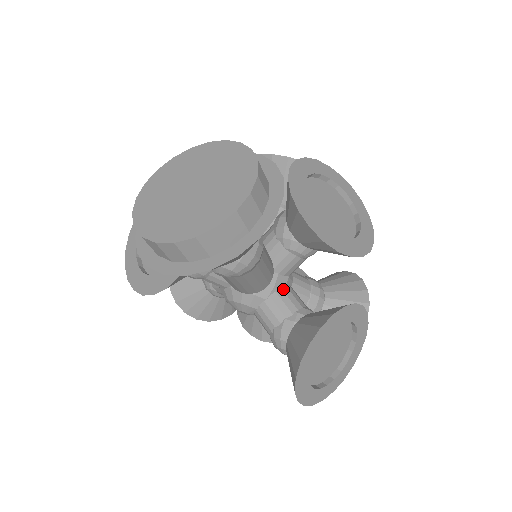
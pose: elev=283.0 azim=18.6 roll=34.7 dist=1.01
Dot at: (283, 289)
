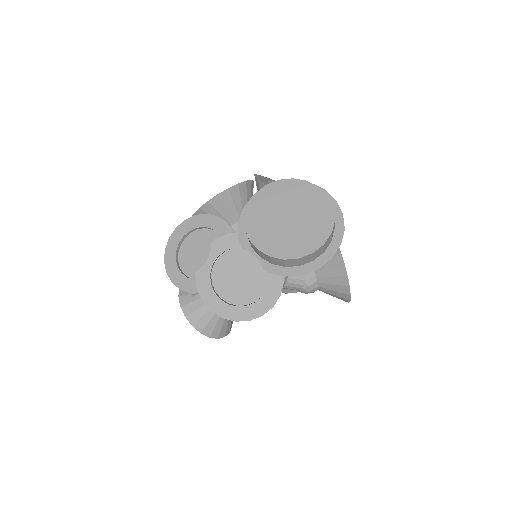
Dot at: occluded
